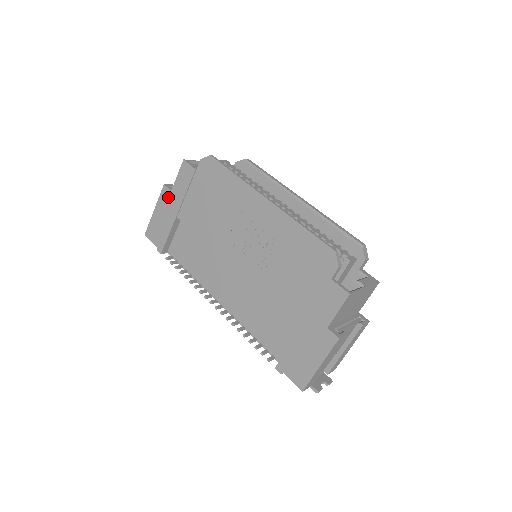
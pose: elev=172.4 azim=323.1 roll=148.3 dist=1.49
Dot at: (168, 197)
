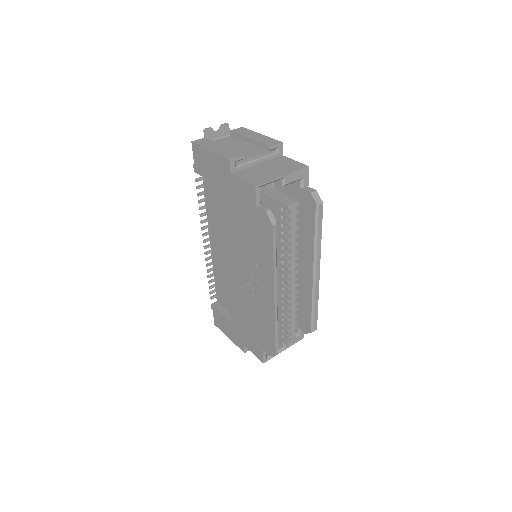
Dot at: (225, 170)
